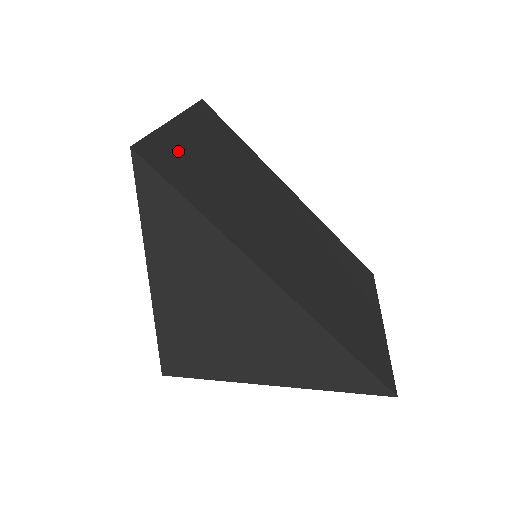
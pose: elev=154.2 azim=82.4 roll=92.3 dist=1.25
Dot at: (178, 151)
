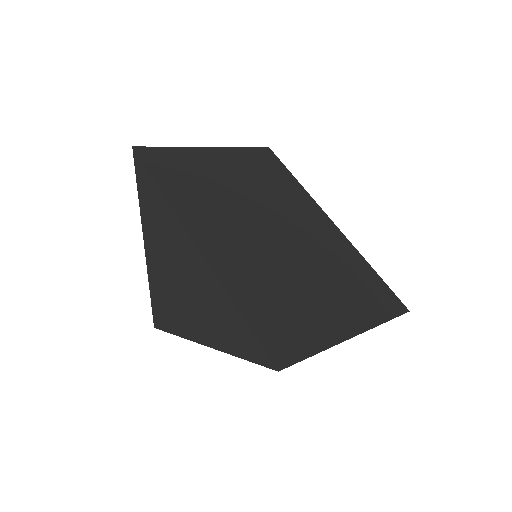
Dot at: (183, 159)
